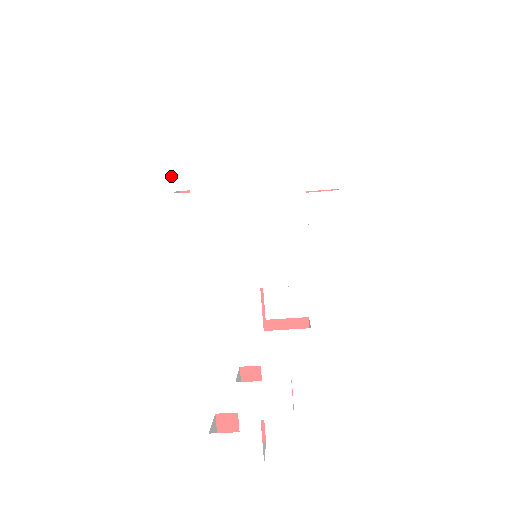
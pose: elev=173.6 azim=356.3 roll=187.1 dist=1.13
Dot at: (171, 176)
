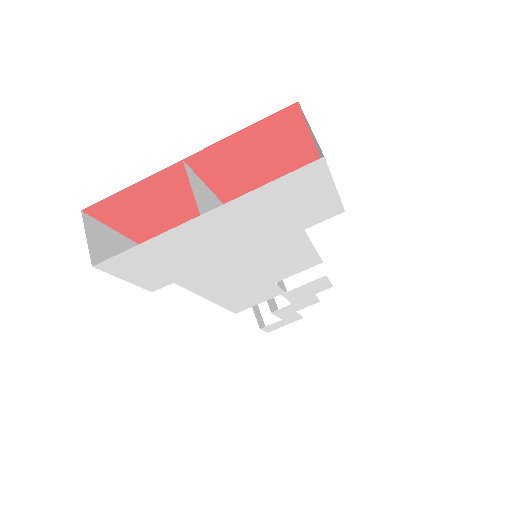
Dot at: (145, 287)
